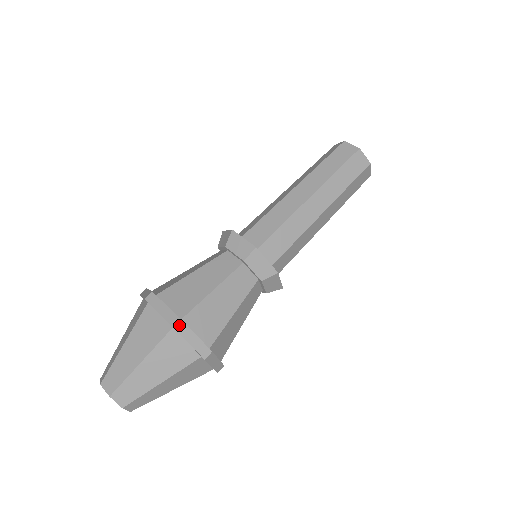
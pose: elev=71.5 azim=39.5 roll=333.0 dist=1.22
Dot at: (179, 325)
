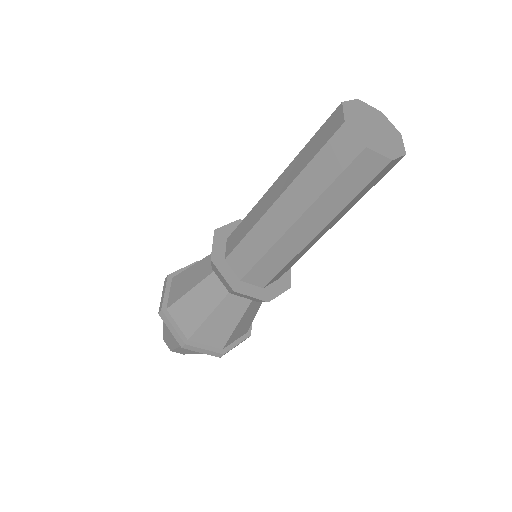
Dot at: (186, 347)
